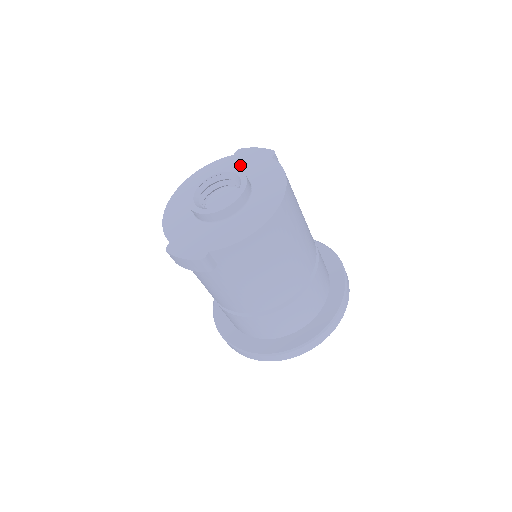
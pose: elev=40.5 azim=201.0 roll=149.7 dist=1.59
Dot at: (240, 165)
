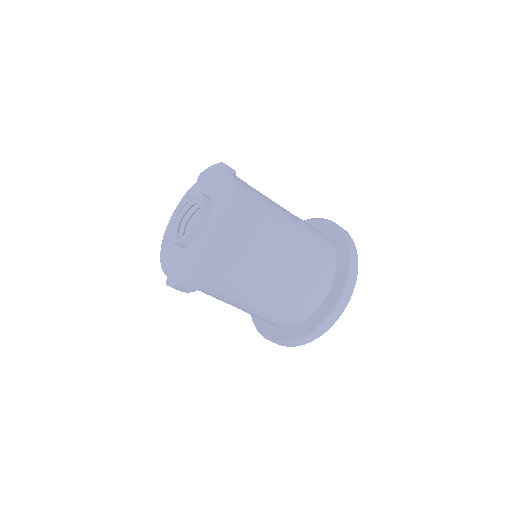
Dot at: (202, 187)
